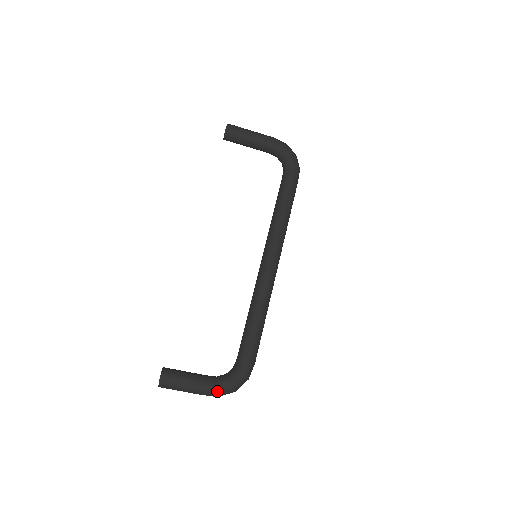
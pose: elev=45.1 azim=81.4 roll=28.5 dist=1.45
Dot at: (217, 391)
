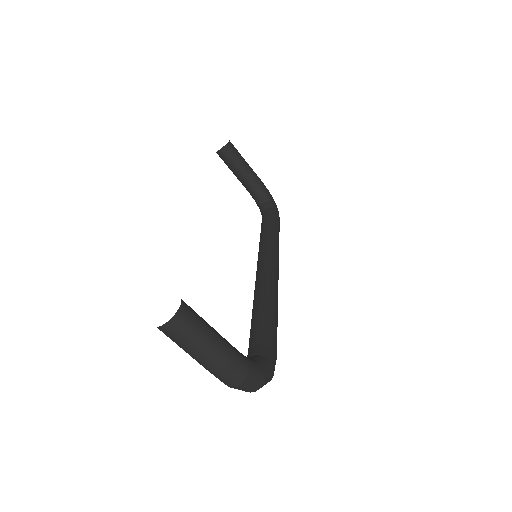
Dot at: (248, 370)
